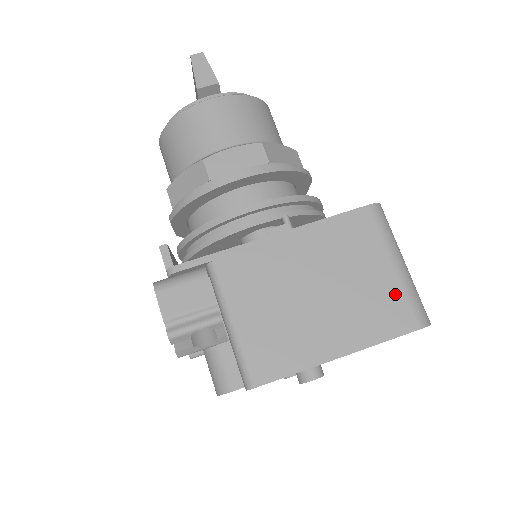
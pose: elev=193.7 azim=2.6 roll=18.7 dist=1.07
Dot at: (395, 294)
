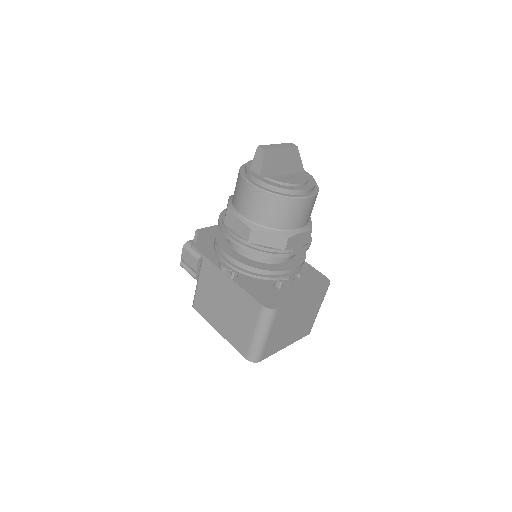
Dot at: (247, 341)
